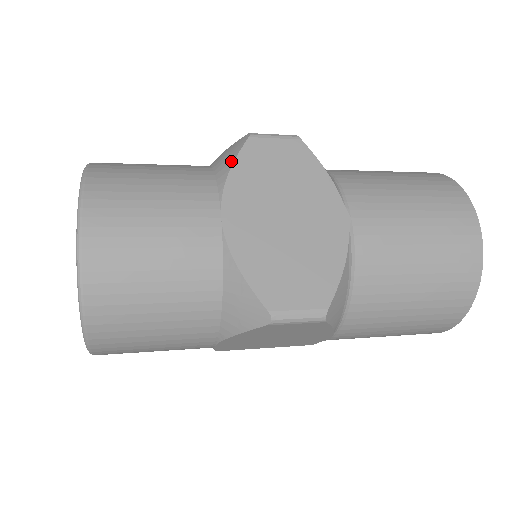
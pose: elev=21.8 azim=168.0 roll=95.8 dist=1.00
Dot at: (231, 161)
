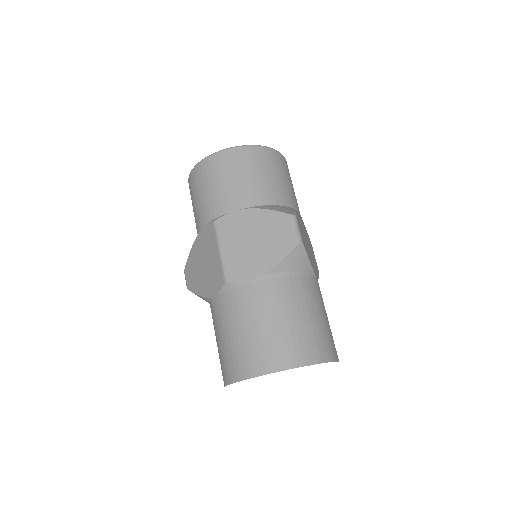
Dot at: occluded
